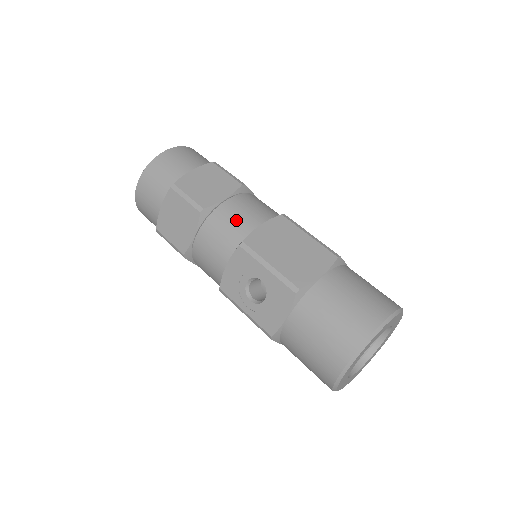
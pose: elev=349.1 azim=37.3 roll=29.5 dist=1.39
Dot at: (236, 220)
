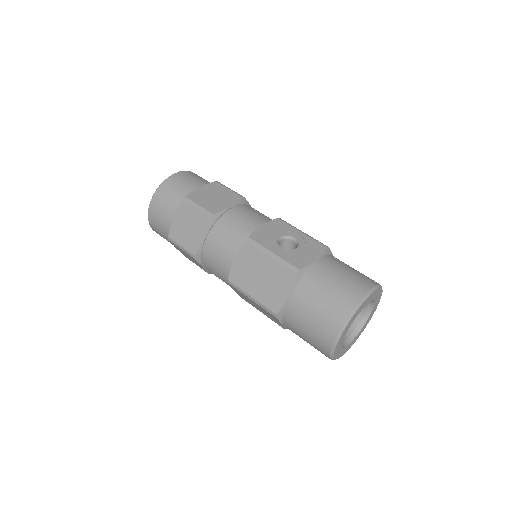
Dot at: occluded
